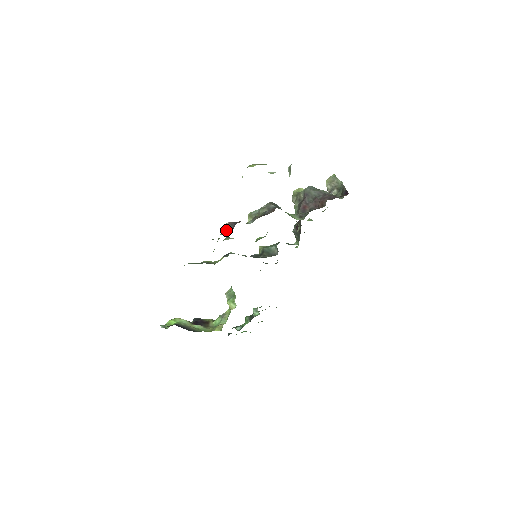
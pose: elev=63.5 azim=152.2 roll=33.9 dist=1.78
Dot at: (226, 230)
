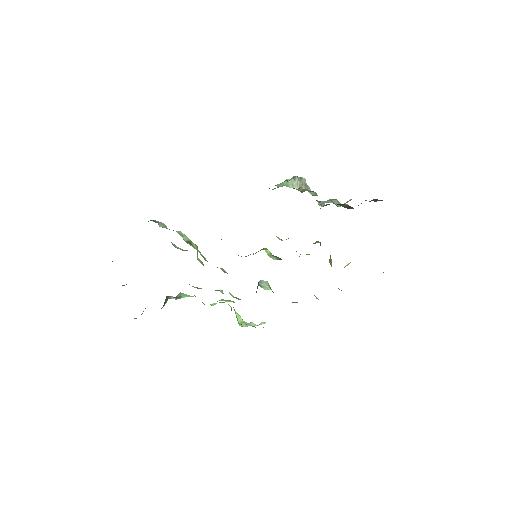
Dot at: occluded
